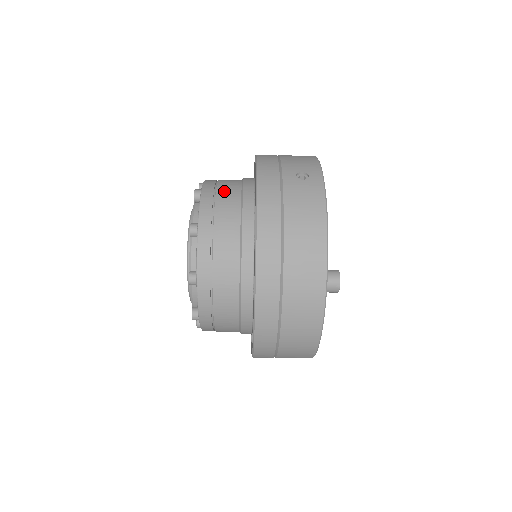
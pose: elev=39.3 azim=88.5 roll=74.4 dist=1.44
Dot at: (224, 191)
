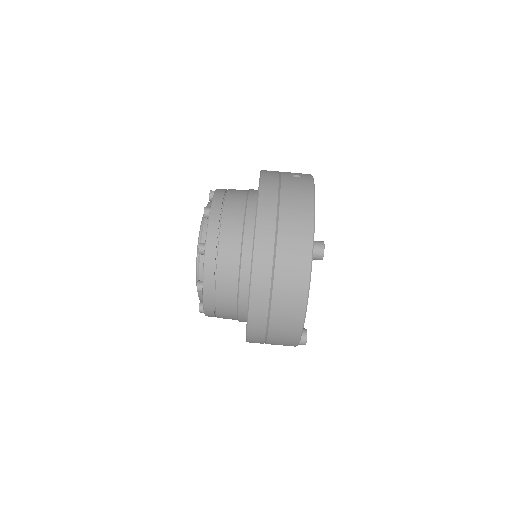
Dot at: (234, 191)
